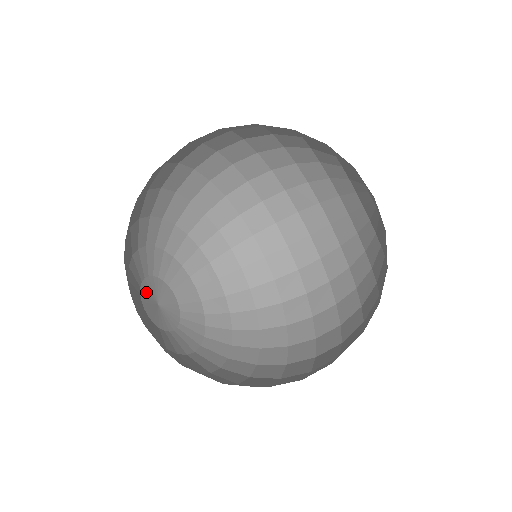
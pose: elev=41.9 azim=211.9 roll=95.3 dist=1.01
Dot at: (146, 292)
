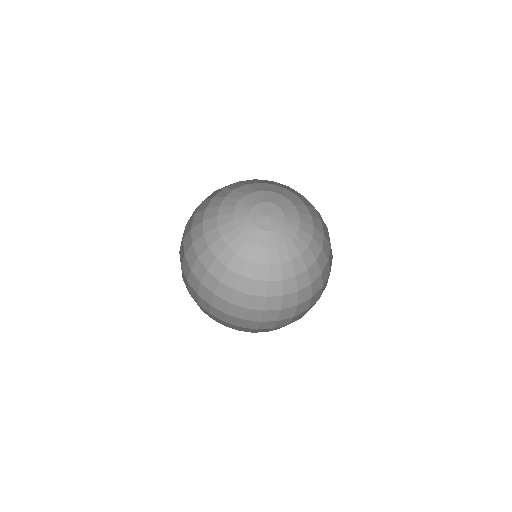
Dot at: occluded
